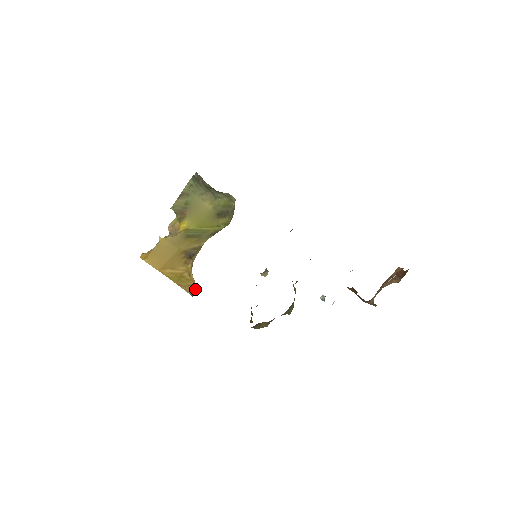
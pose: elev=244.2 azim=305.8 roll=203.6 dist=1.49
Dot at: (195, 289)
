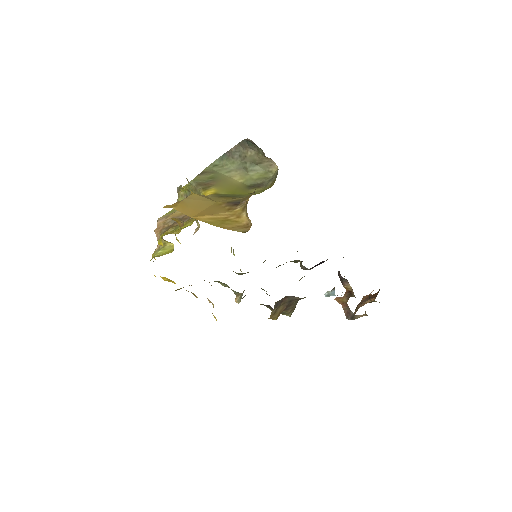
Dot at: (248, 227)
